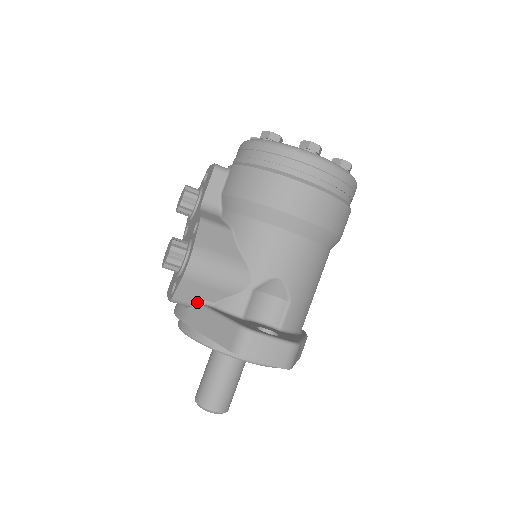
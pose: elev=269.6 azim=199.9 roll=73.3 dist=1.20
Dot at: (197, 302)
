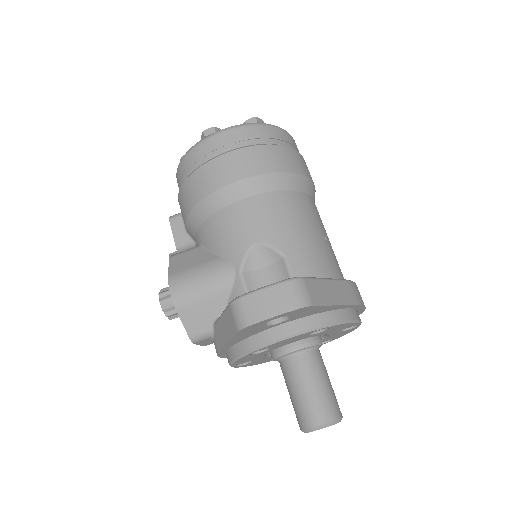
Dot at: (211, 324)
